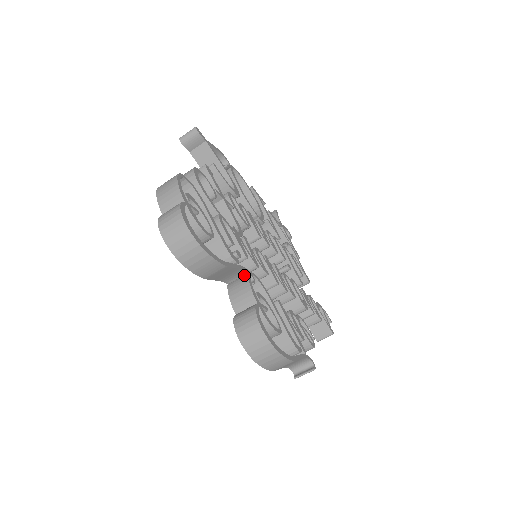
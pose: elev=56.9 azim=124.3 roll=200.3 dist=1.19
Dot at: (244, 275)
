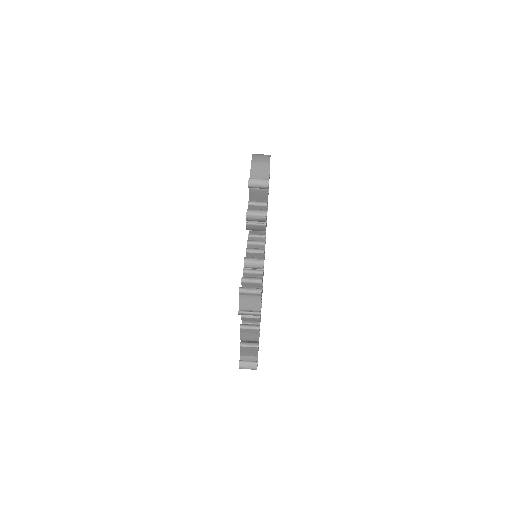
Dot at: occluded
